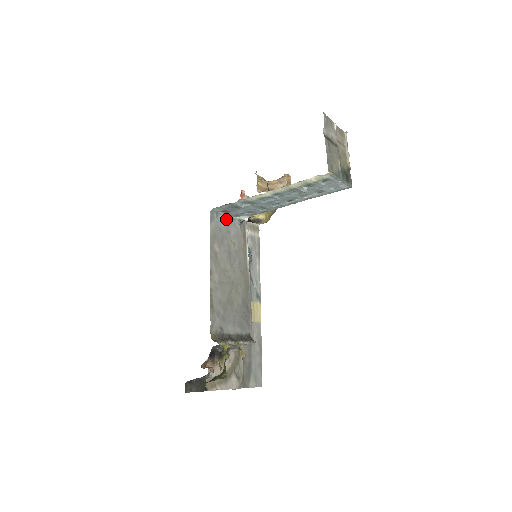
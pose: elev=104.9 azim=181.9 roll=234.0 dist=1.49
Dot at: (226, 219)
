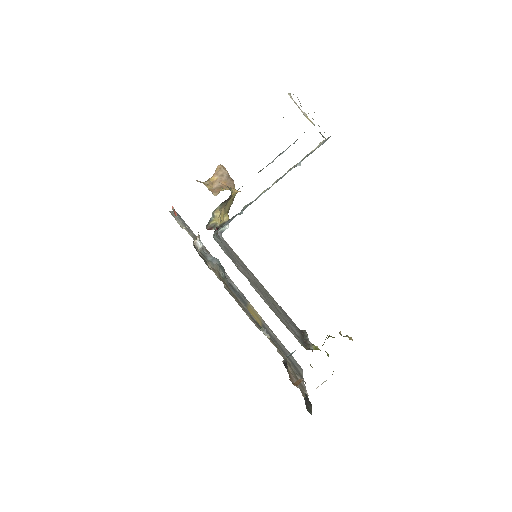
Dot at: (217, 237)
